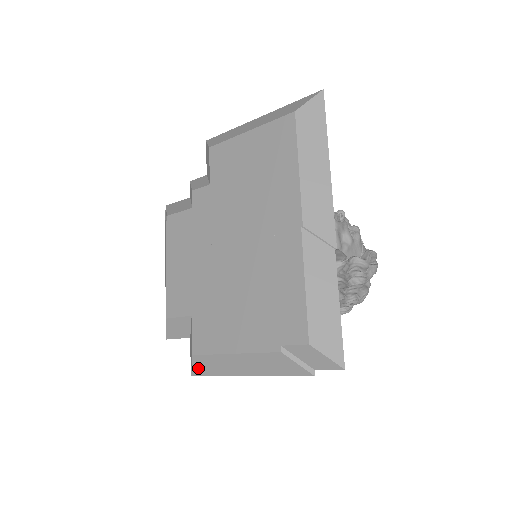
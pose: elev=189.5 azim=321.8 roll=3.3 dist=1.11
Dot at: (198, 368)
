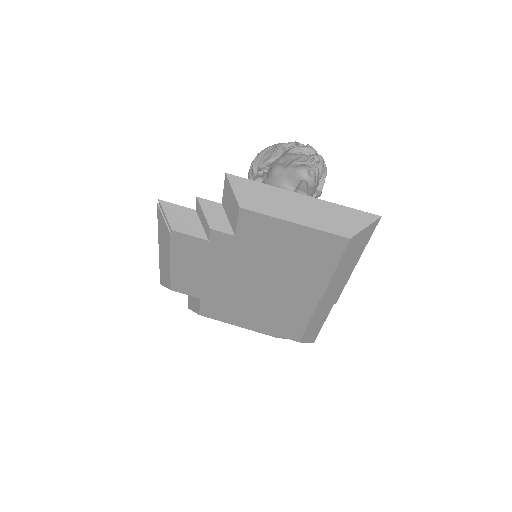
Dot at: occluded
